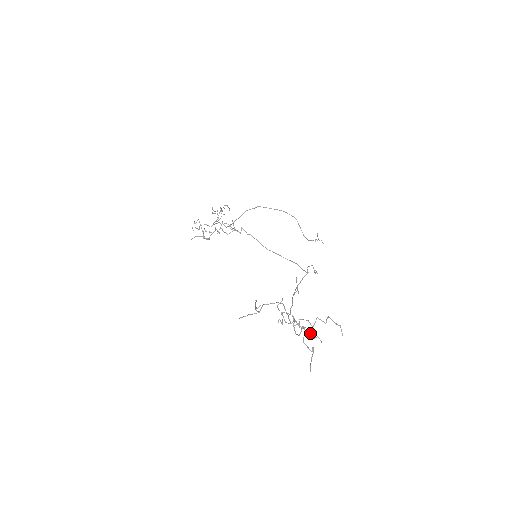
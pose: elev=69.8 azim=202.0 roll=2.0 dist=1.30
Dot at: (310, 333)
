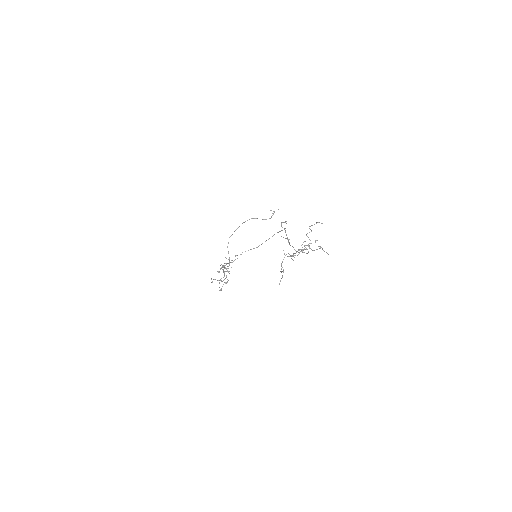
Dot at: (310, 243)
